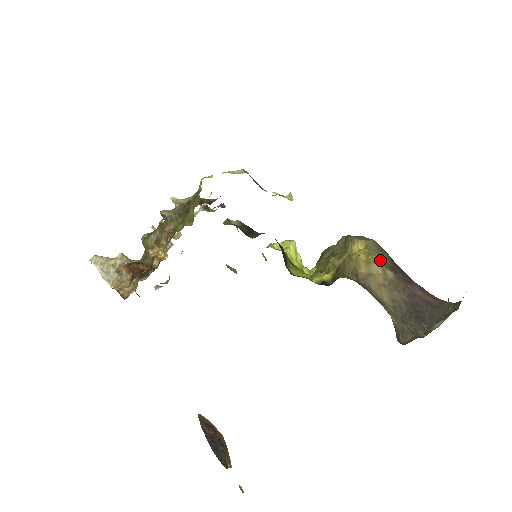
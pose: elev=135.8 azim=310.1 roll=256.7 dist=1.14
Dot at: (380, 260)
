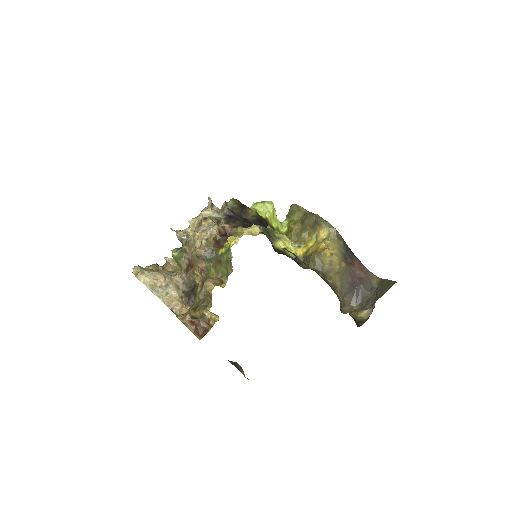
Dot at: (338, 252)
